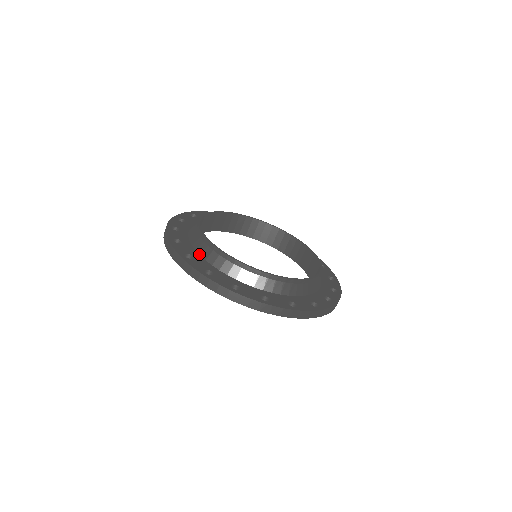
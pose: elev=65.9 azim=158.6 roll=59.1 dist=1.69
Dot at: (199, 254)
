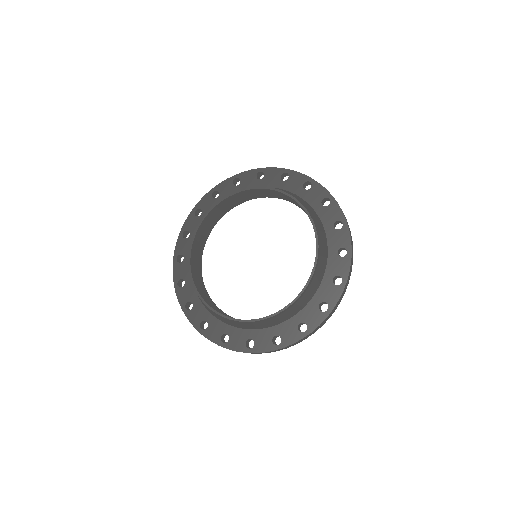
Dot at: occluded
